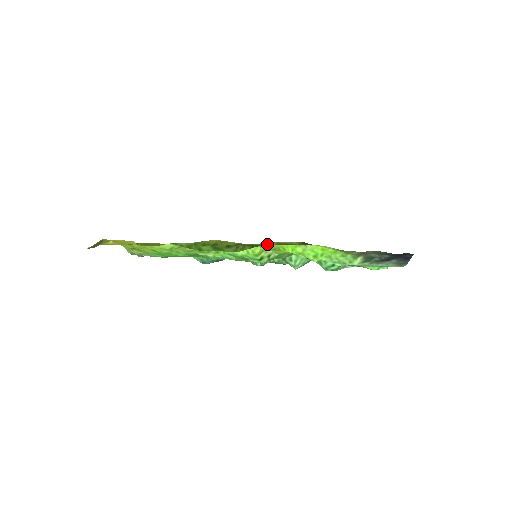
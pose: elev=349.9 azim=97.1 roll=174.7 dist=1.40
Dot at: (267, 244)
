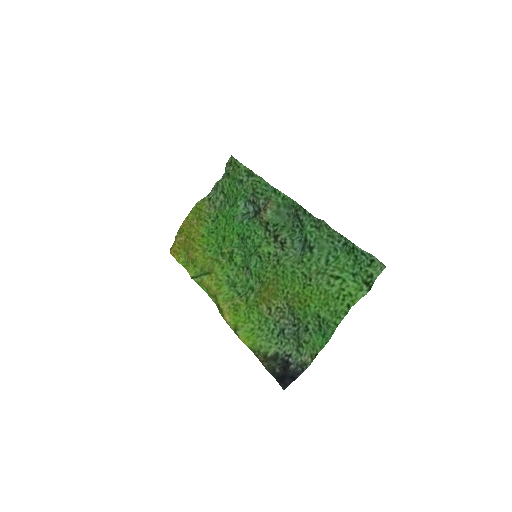
Dot at: (222, 315)
